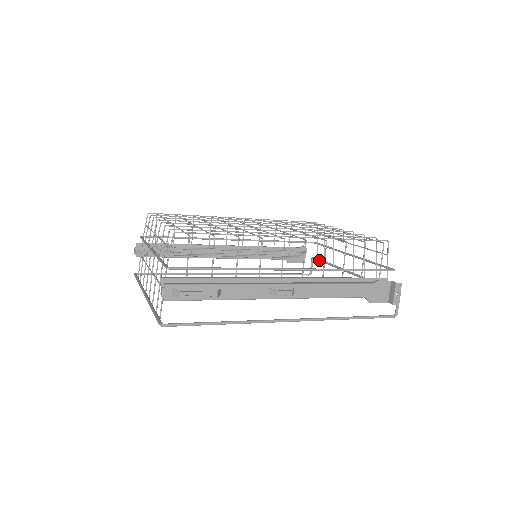
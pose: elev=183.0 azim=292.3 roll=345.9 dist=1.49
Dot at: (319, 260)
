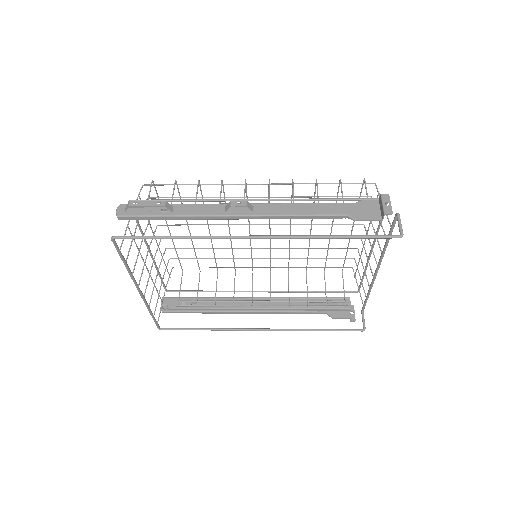
Dot at: (364, 302)
